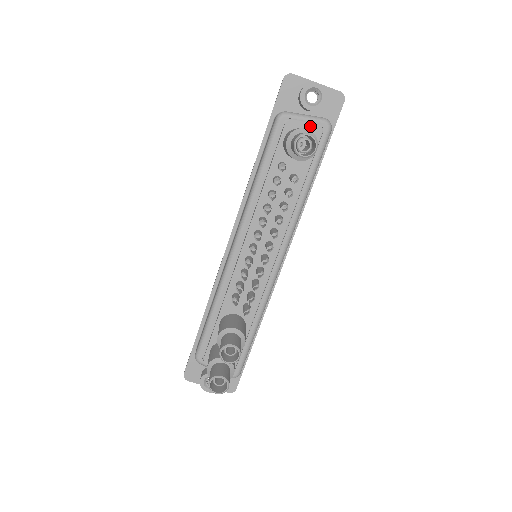
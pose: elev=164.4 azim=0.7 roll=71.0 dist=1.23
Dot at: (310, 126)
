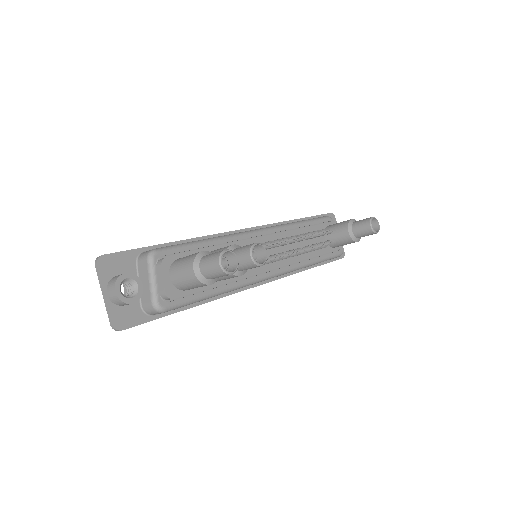
Dot at: occluded
